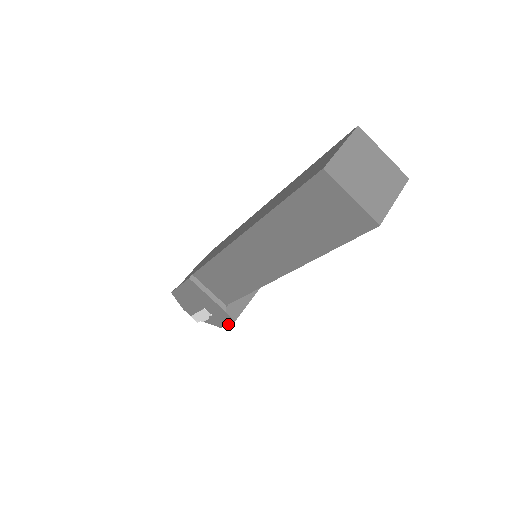
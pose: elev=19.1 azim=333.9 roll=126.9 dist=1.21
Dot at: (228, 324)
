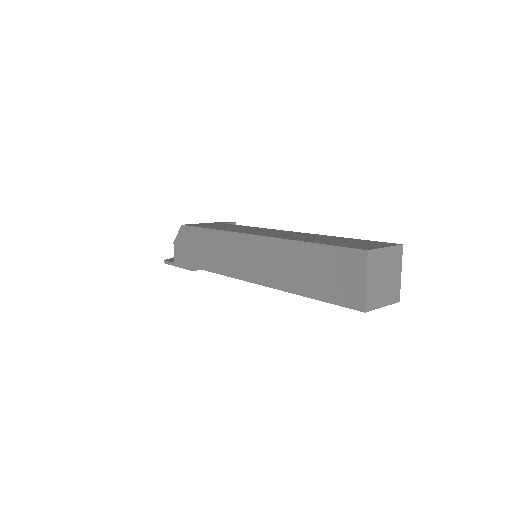
Dot at: occluded
